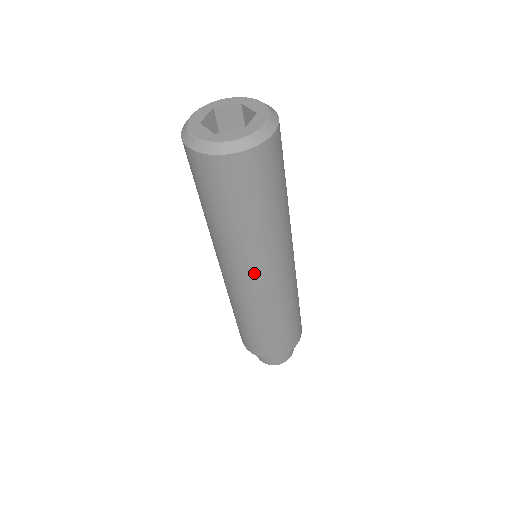
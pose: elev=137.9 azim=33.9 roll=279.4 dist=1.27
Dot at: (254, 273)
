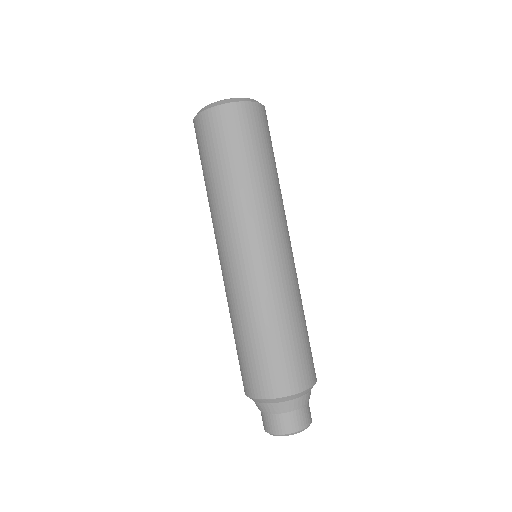
Dot at: (269, 235)
